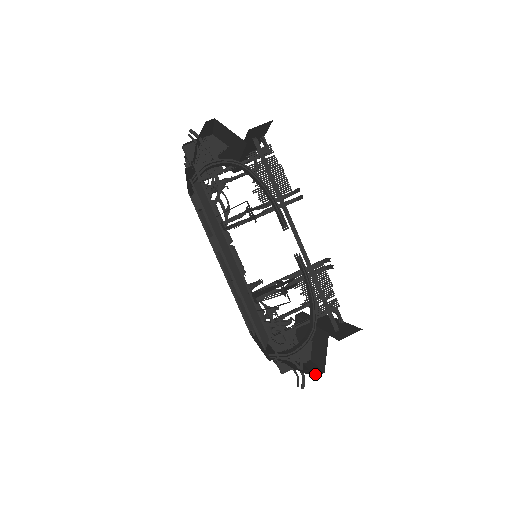
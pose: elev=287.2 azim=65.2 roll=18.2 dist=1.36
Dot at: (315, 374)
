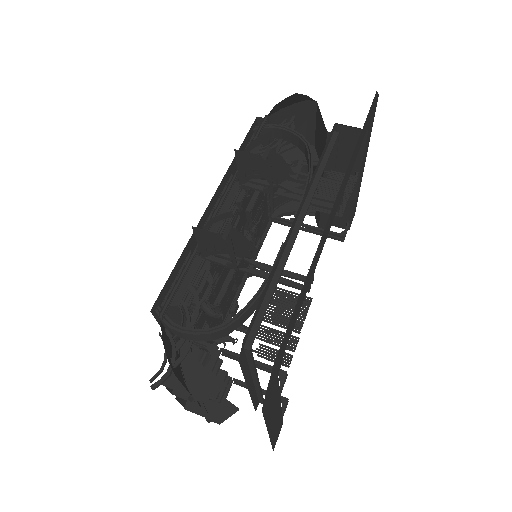
Dot at: occluded
